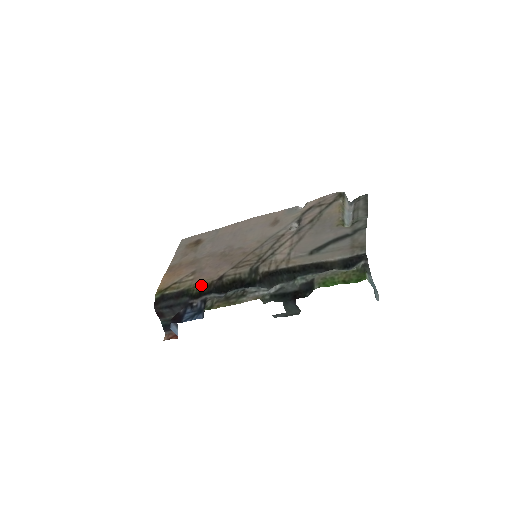
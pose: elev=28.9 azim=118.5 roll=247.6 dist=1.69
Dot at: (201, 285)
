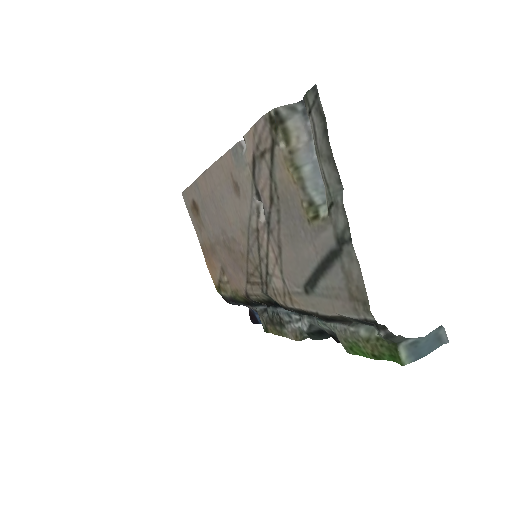
Dot at: (239, 297)
